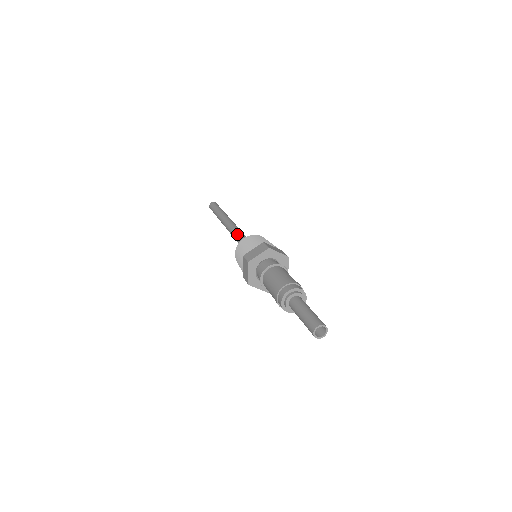
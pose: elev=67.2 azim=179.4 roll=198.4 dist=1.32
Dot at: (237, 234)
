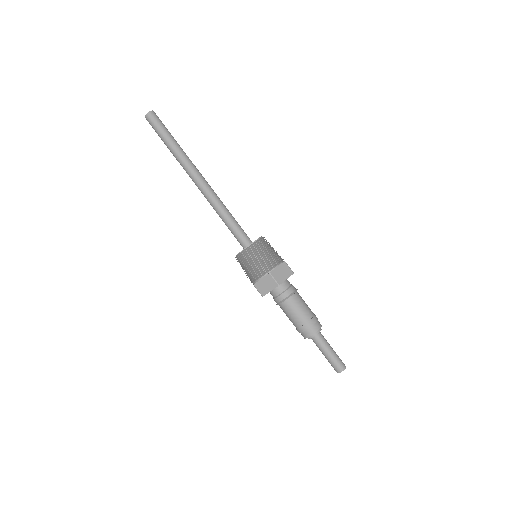
Dot at: (226, 212)
